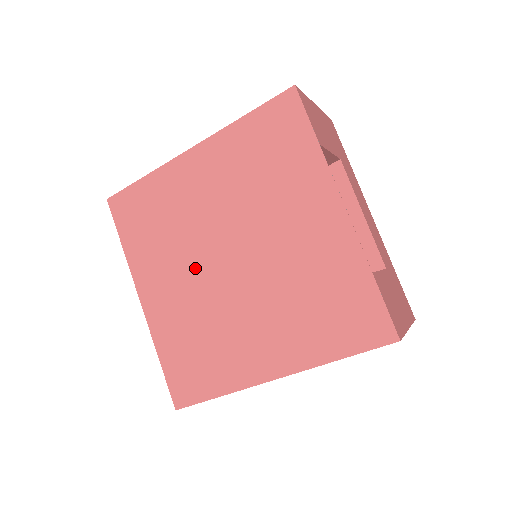
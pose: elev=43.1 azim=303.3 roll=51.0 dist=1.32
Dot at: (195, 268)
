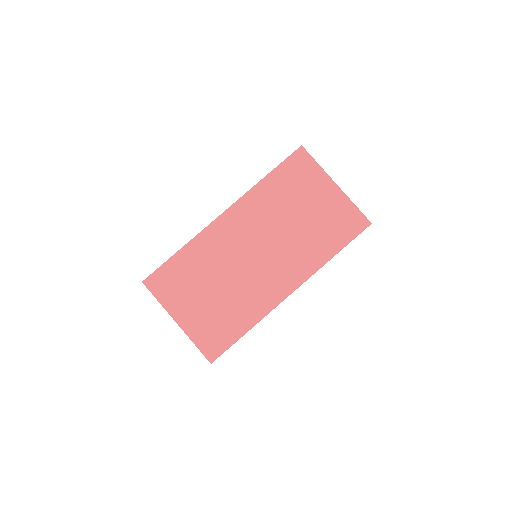
Dot at: occluded
